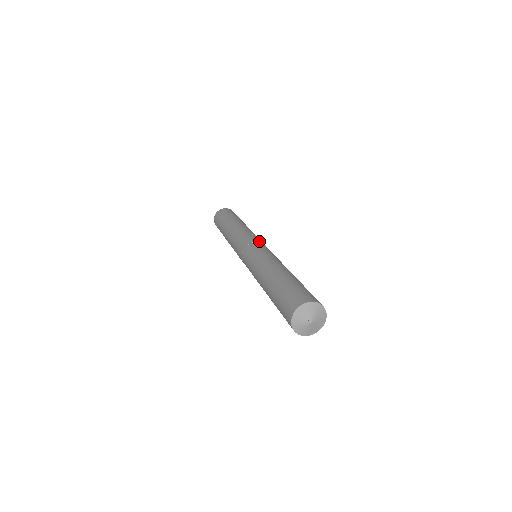
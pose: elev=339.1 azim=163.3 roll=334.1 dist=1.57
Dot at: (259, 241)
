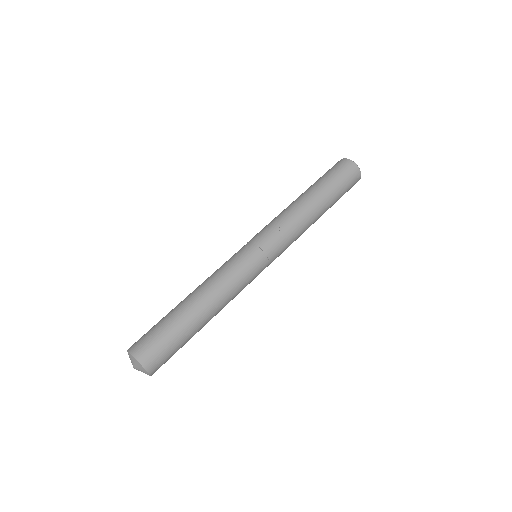
Dot at: (262, 246)
